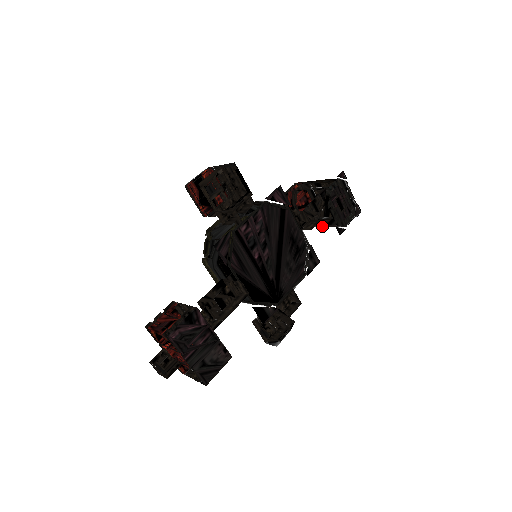
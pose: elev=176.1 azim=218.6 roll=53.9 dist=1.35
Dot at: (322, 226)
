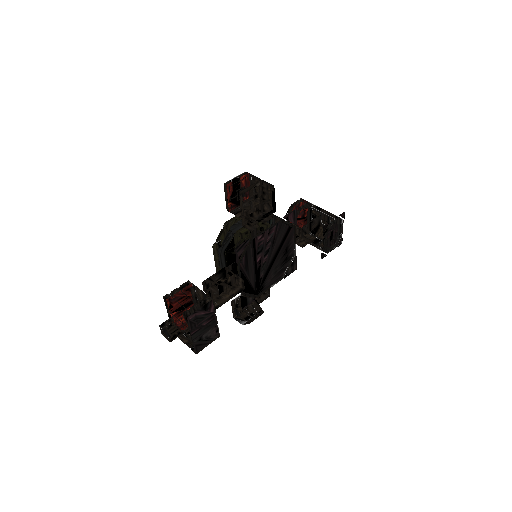
Dot at: occluded
